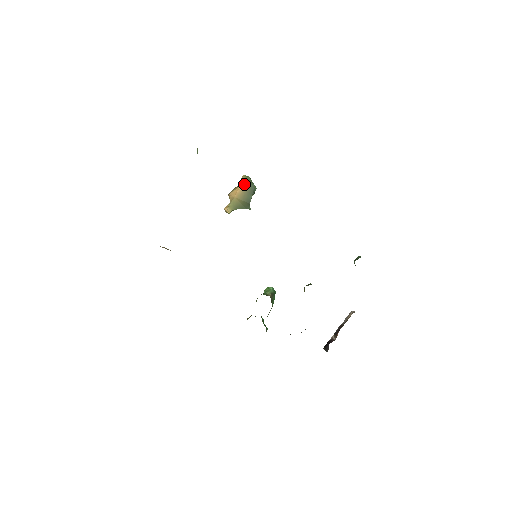
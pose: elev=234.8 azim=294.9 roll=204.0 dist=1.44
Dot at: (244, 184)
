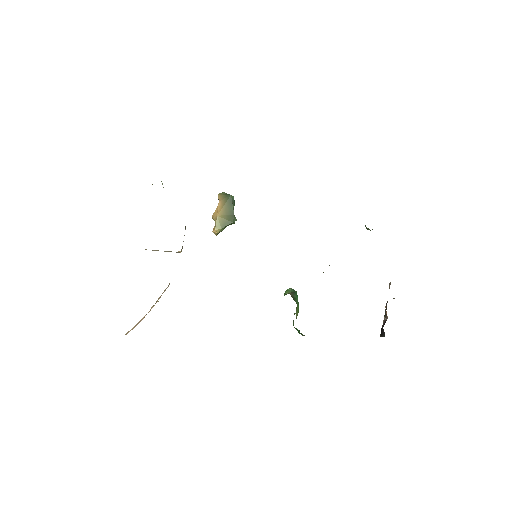
Dot at: (221, 199)
